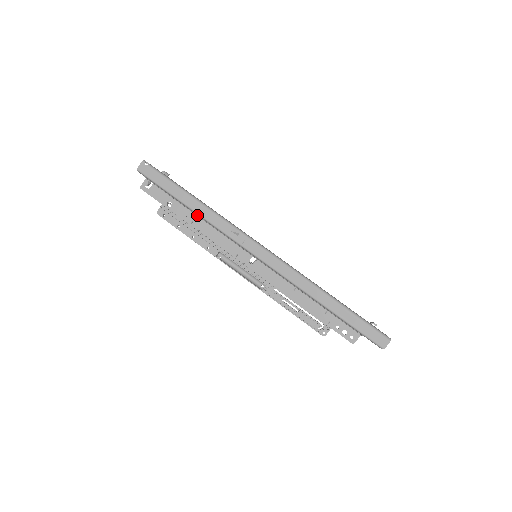
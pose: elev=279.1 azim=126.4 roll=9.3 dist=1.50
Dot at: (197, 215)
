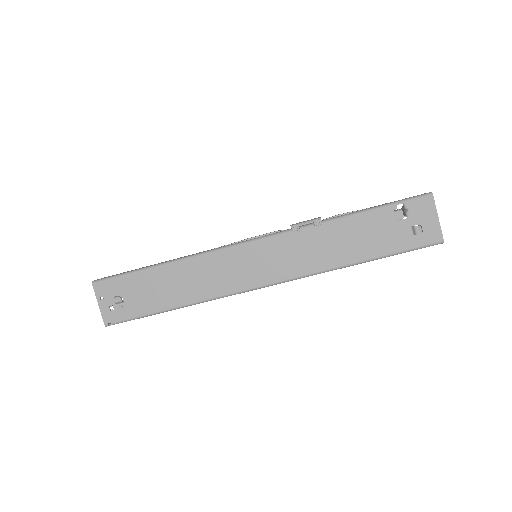
Dot at: occluded
